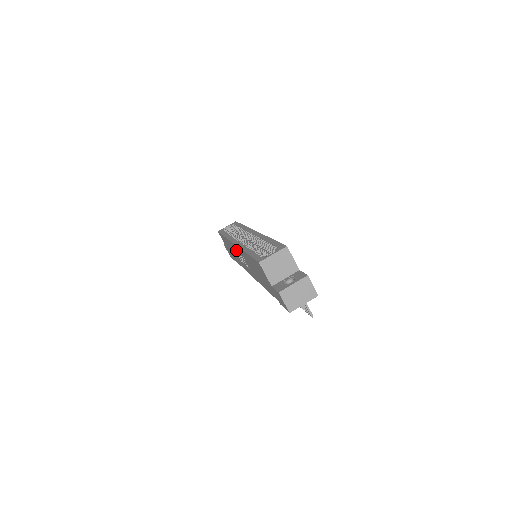
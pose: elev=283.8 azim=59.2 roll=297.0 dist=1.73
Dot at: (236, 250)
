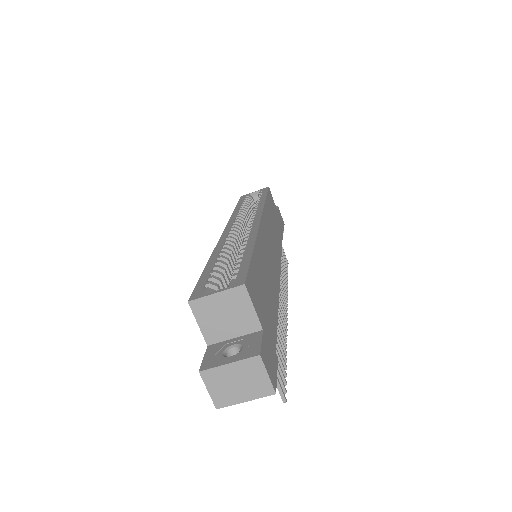
Dot at: occluded
